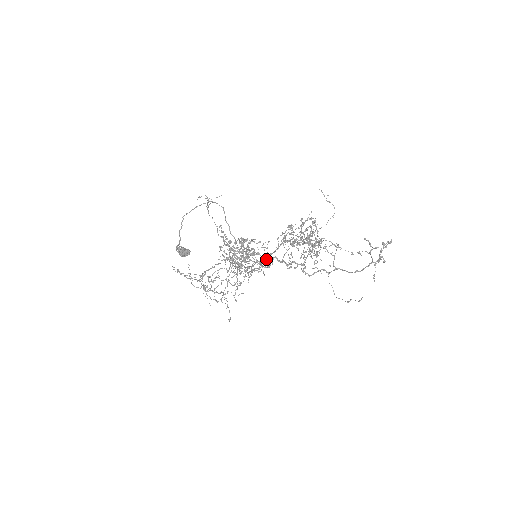
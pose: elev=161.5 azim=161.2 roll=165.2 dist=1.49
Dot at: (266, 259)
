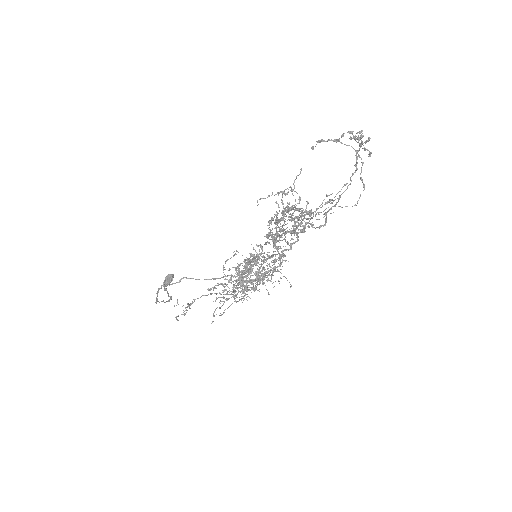
Dot at: (281, 263)
